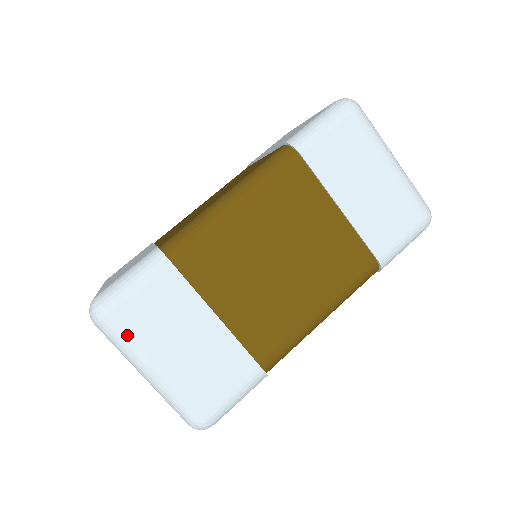
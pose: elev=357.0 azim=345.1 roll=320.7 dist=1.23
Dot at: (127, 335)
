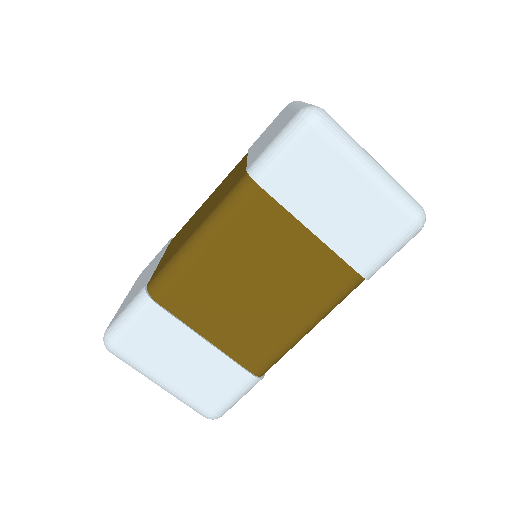
Dot at: (134, 361)
